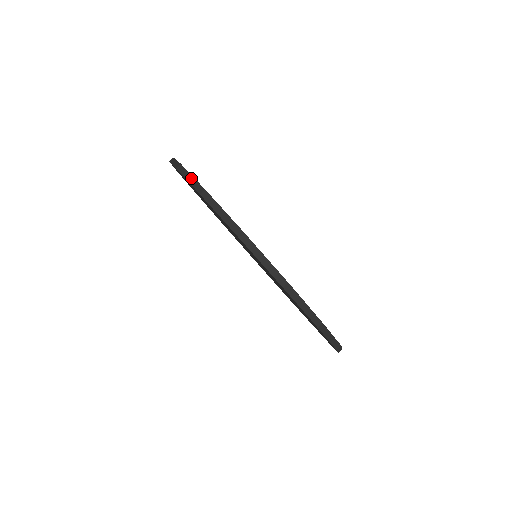
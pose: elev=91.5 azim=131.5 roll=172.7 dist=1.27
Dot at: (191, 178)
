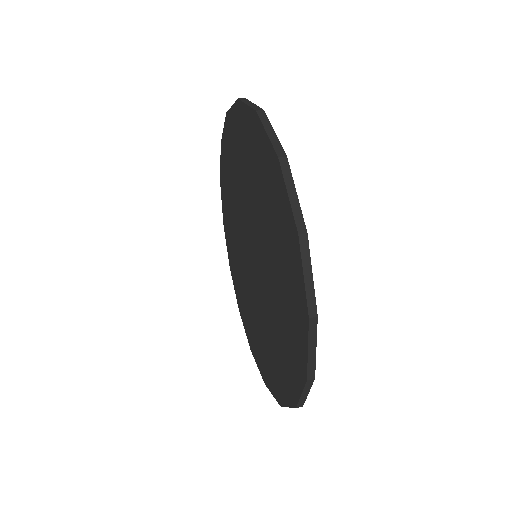
Dot at: (273, 133)
